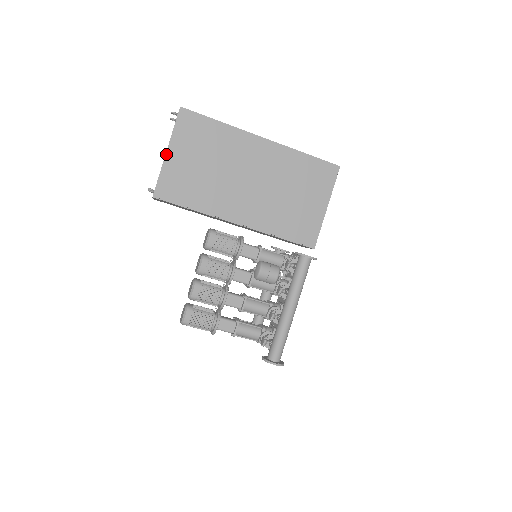
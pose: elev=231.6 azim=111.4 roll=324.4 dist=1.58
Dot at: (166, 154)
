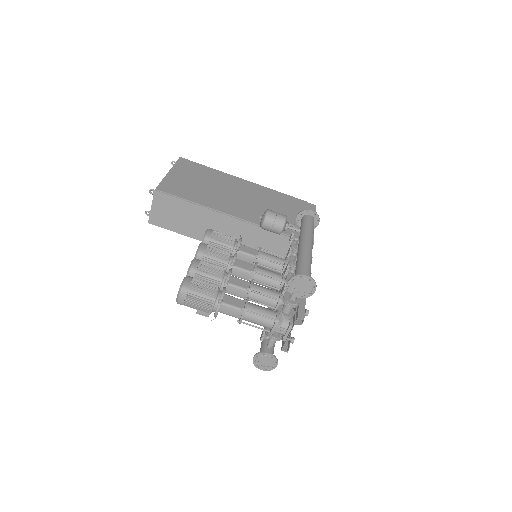
Dot at: (168, 172)
